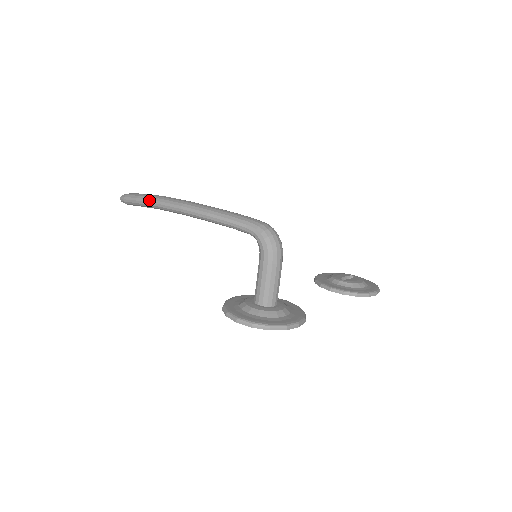
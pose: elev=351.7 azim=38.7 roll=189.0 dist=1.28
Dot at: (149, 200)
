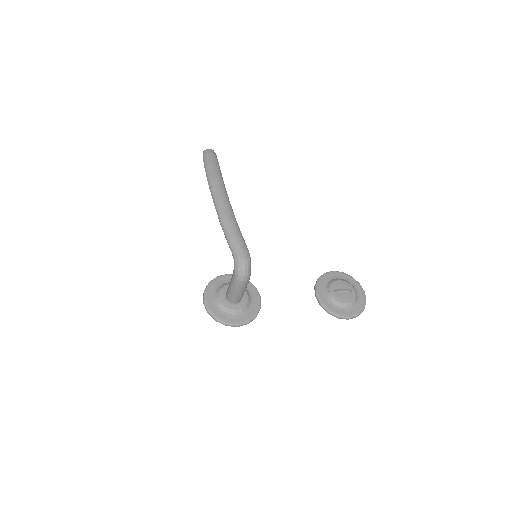
Dot at: (207, 176)
